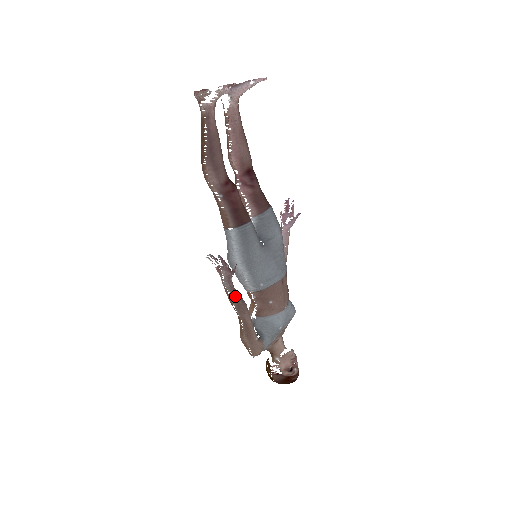
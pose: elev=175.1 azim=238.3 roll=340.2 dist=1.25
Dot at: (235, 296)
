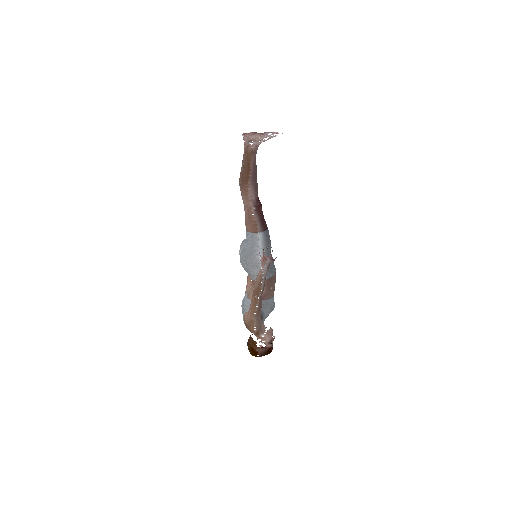
Dot at: occluded
